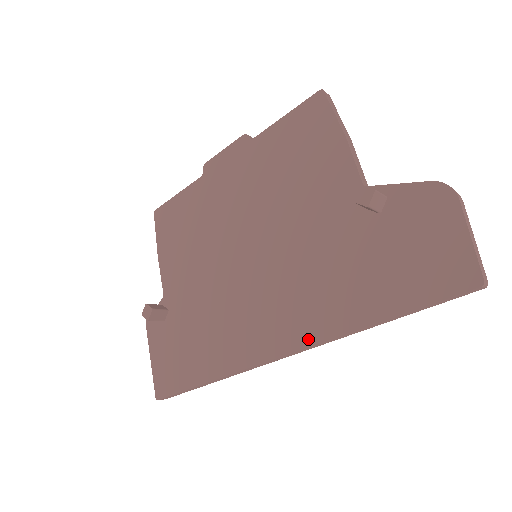
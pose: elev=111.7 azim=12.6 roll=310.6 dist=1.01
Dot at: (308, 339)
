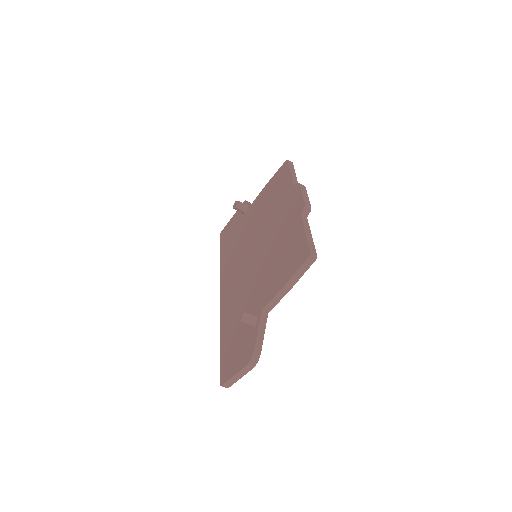
Dot at: (222, 308)
